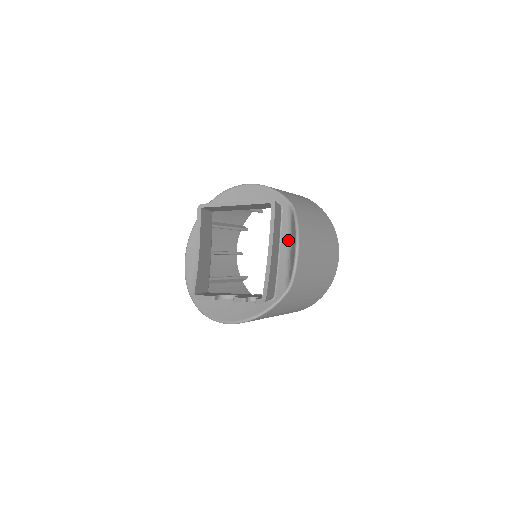
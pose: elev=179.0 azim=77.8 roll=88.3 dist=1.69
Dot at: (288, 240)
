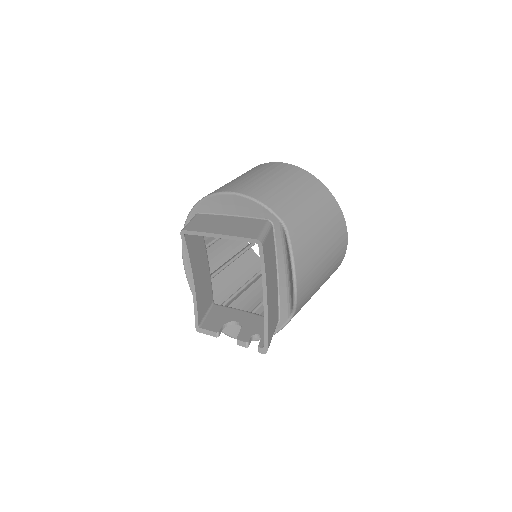
Dot at: (285, 262)
